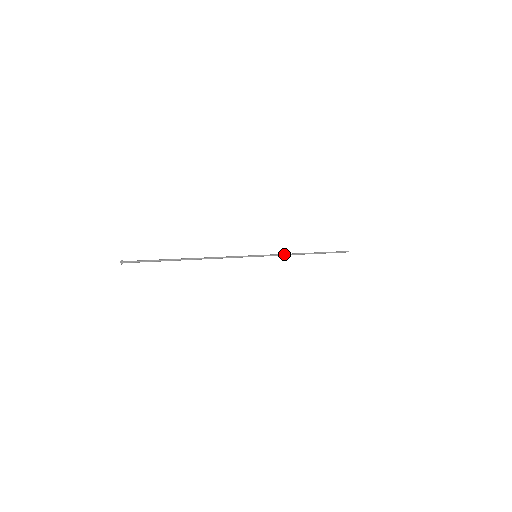
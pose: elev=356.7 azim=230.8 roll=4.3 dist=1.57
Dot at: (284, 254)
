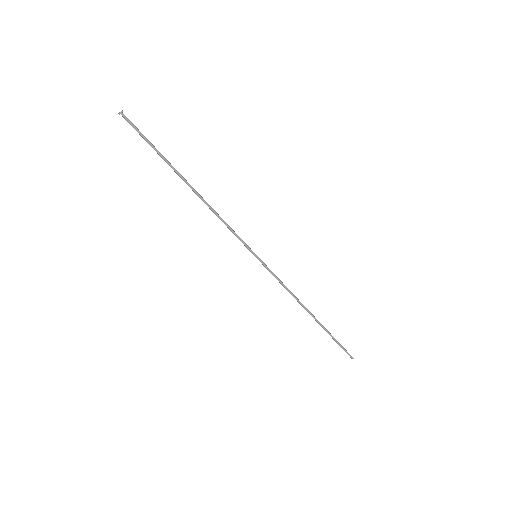
Dot at: (285, 286)
